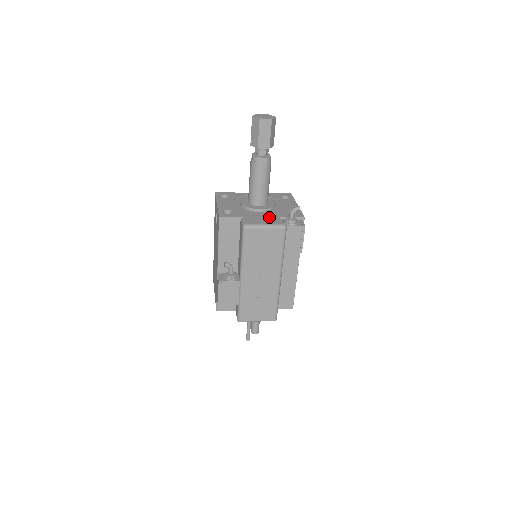
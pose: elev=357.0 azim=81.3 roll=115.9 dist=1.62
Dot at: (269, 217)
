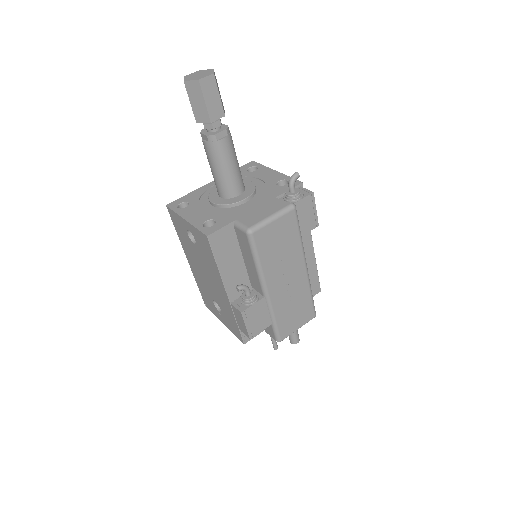
Dot at: (264, 204)
